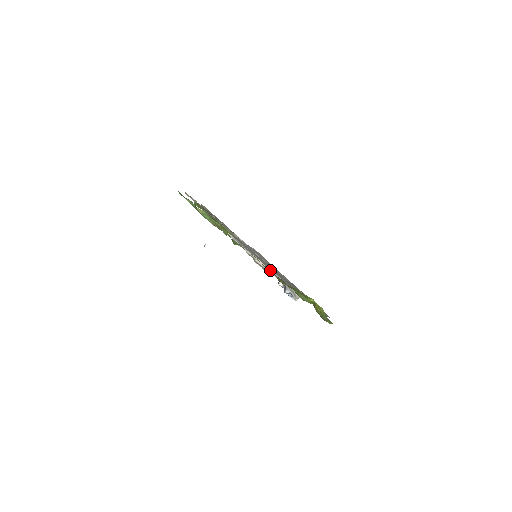
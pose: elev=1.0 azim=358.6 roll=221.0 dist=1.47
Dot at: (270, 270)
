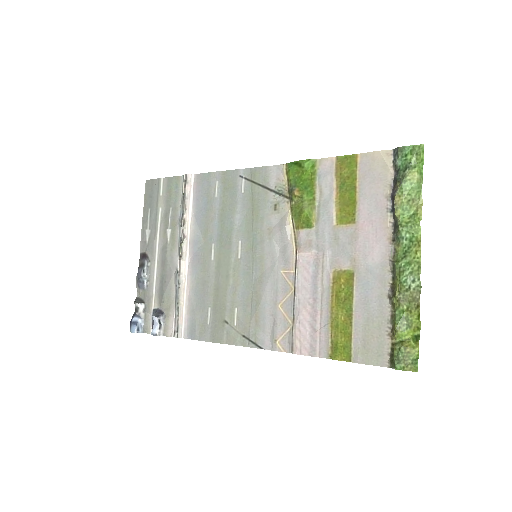
Dot at: (184, 282)
